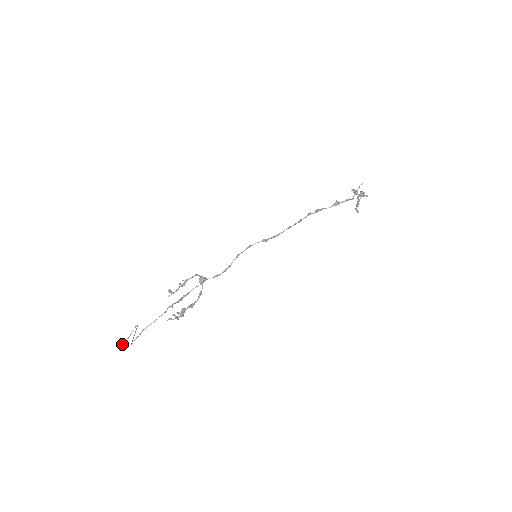
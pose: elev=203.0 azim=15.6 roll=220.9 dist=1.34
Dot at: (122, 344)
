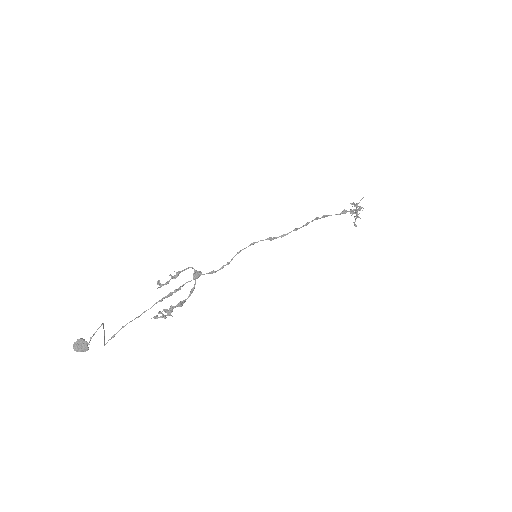
Dot at: (82, 345)
